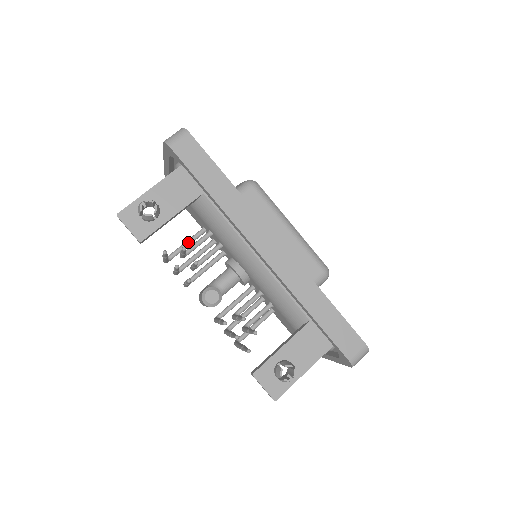
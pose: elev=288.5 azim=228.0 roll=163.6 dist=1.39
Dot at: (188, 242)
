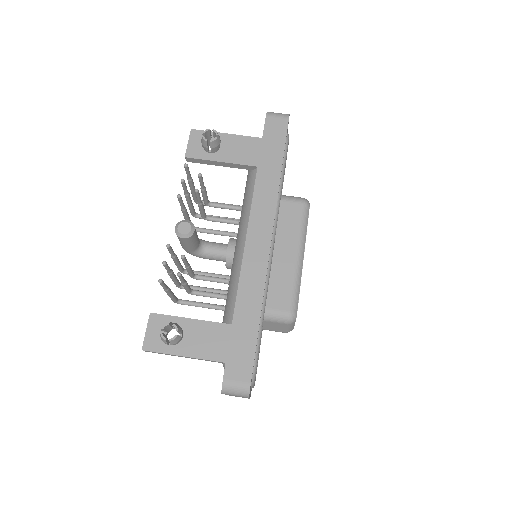
Dot at: occluded
